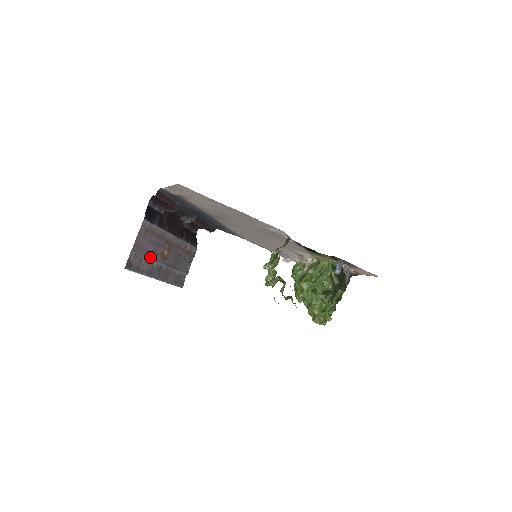
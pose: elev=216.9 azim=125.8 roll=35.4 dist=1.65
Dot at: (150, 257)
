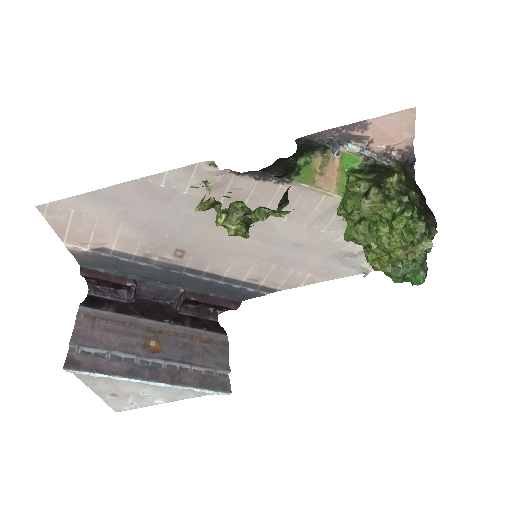
Dot at: (118, 351)
